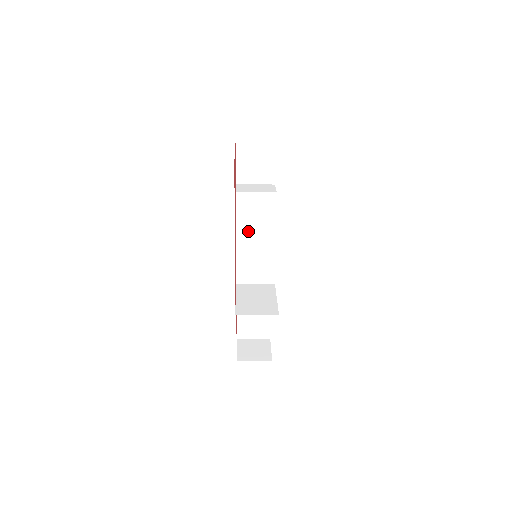
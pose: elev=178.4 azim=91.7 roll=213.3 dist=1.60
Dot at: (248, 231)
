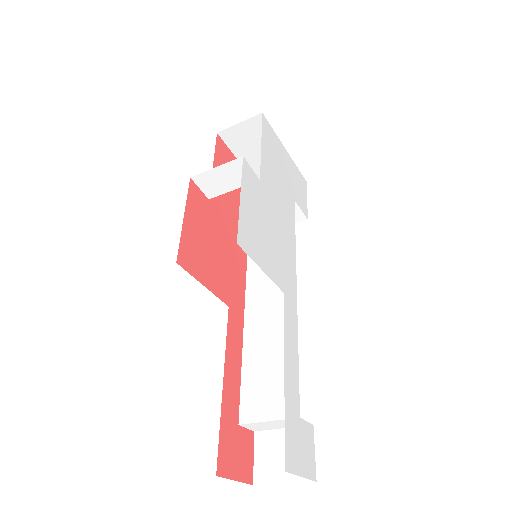
Dot at: occluded
